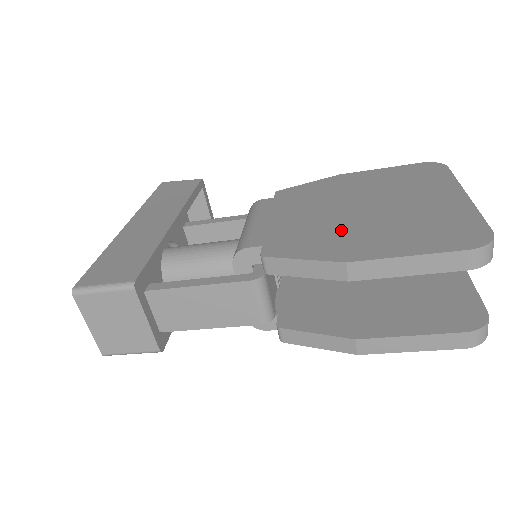
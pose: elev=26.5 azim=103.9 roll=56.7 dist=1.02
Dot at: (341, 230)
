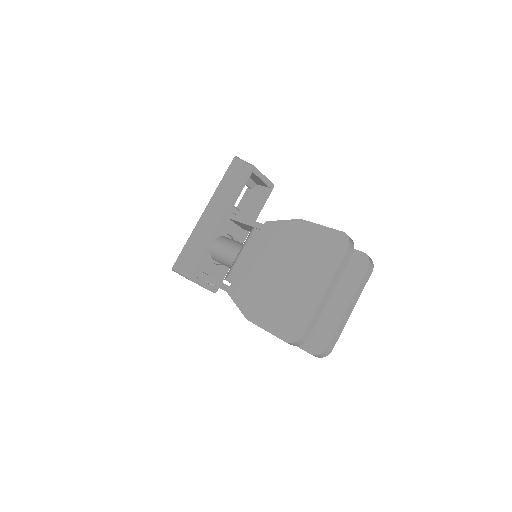
Dot at: (261, 290)
